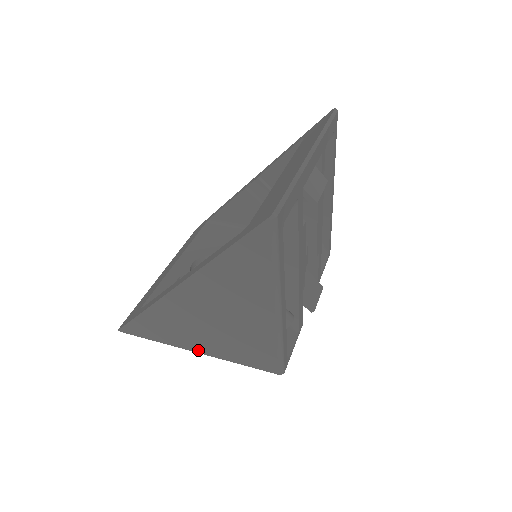
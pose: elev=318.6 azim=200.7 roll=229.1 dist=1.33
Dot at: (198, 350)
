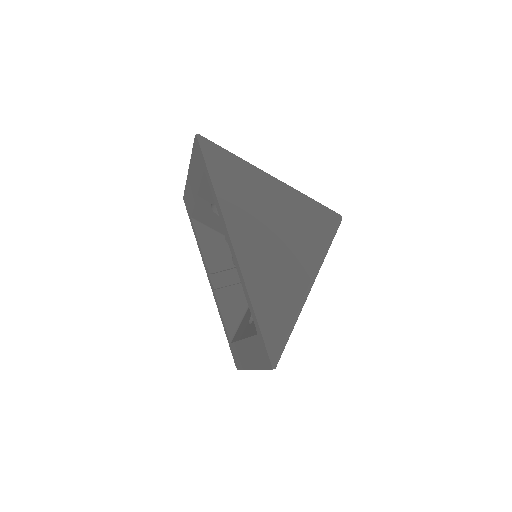
Dot at: (308, 281)
